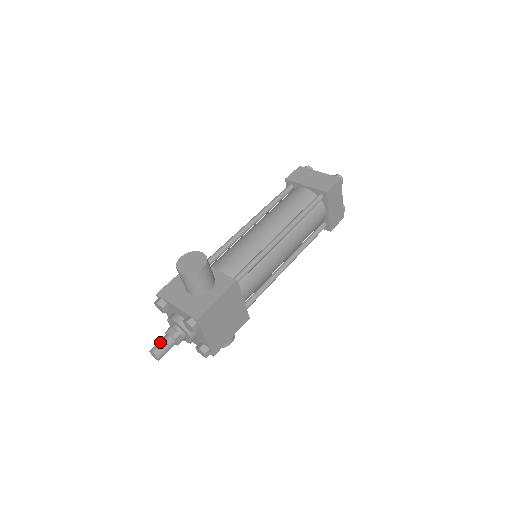
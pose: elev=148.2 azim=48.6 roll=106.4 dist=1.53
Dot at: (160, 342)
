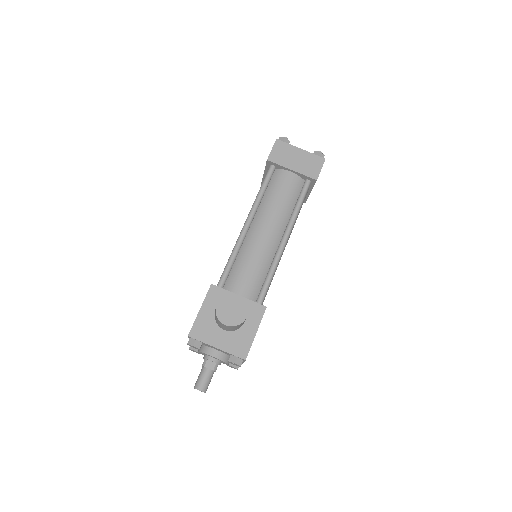
Dot at: (203, 378)
